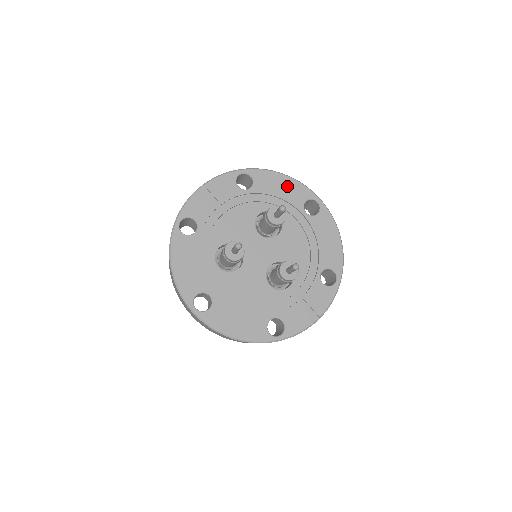
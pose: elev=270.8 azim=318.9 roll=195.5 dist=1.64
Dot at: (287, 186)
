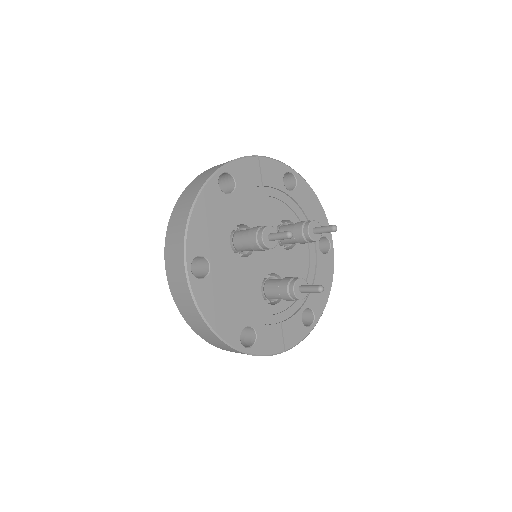
Dot at: (317, 212)
